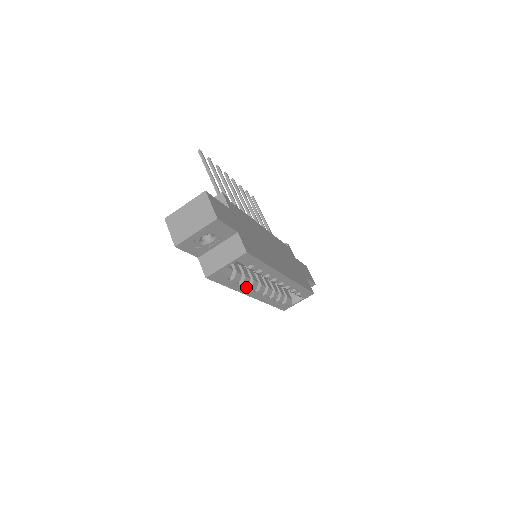
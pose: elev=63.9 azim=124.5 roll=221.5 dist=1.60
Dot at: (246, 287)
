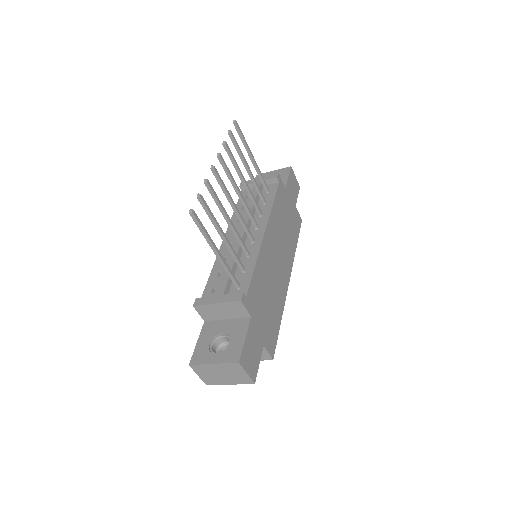
Dot at: occluded
